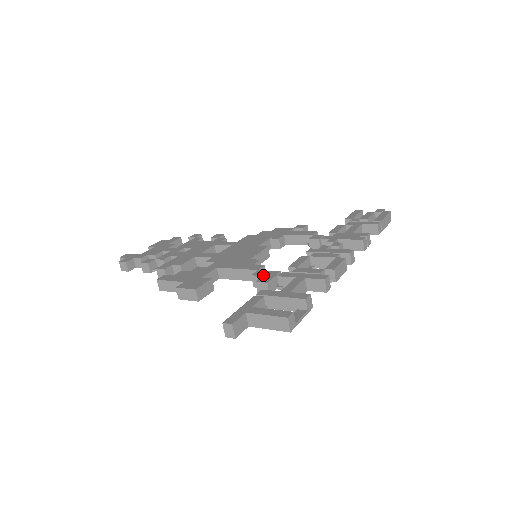
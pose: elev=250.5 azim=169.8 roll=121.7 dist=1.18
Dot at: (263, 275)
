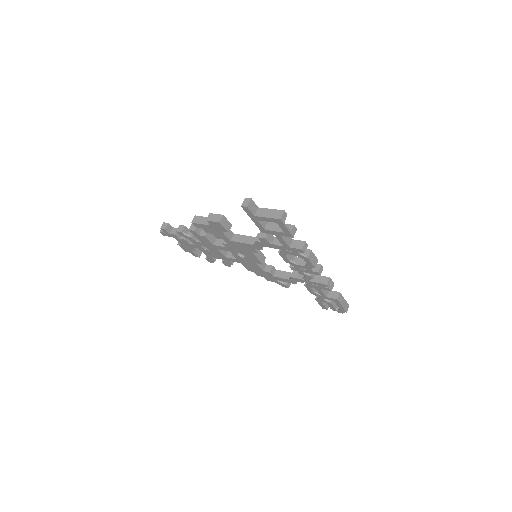
Dot at: occluded
